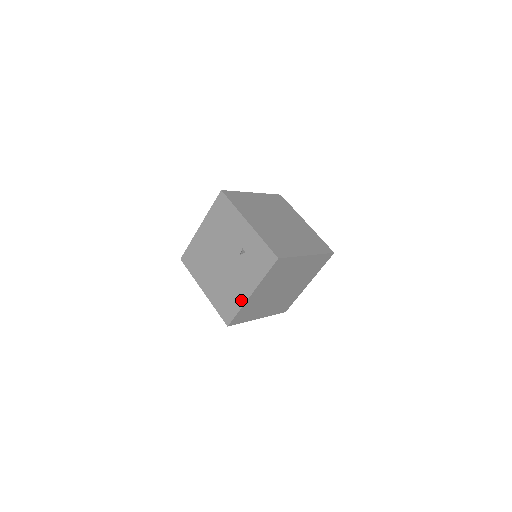
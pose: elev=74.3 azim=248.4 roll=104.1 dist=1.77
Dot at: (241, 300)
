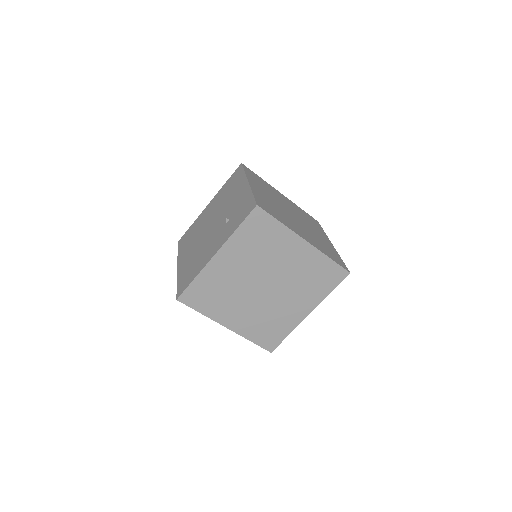
Dot at: occluded
